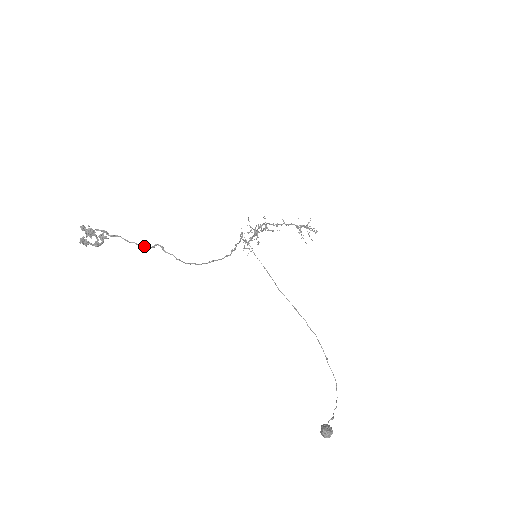
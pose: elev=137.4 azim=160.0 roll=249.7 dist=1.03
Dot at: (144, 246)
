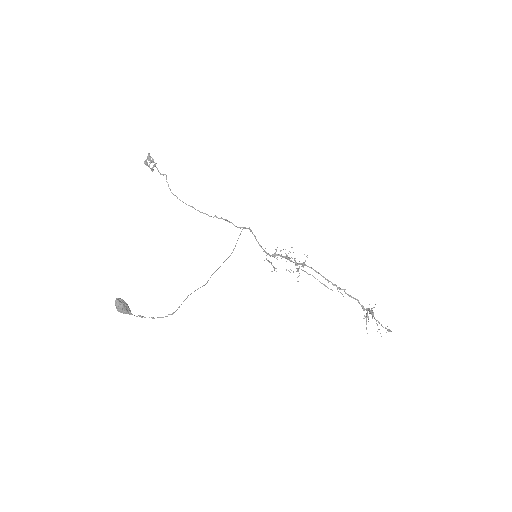
Dot at: occluded
